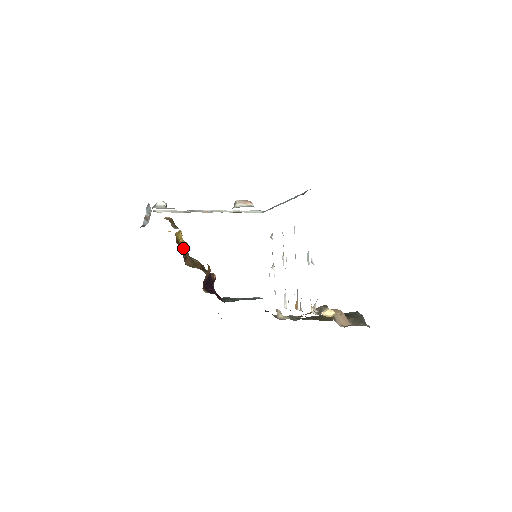
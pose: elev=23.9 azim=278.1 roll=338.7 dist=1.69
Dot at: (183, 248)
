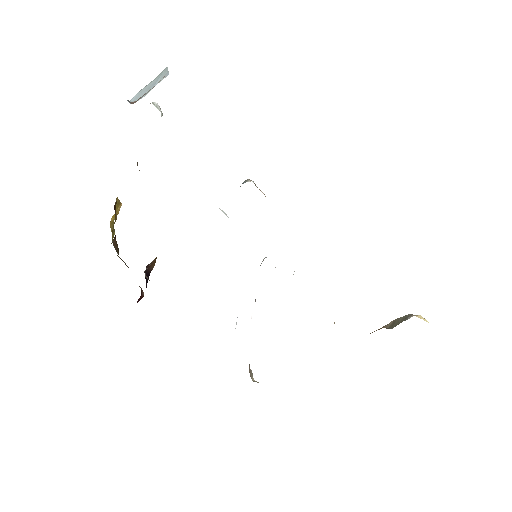
Dot at: occluded
